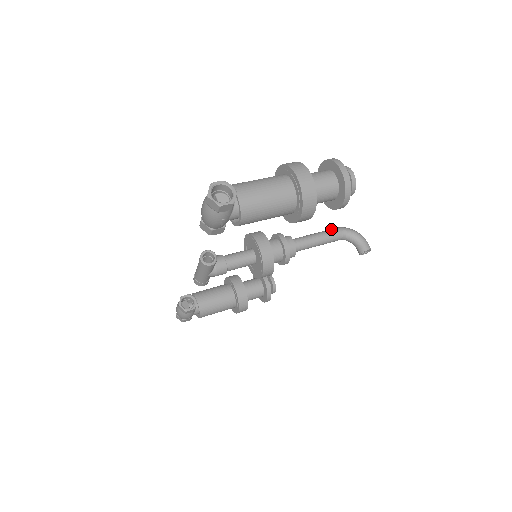
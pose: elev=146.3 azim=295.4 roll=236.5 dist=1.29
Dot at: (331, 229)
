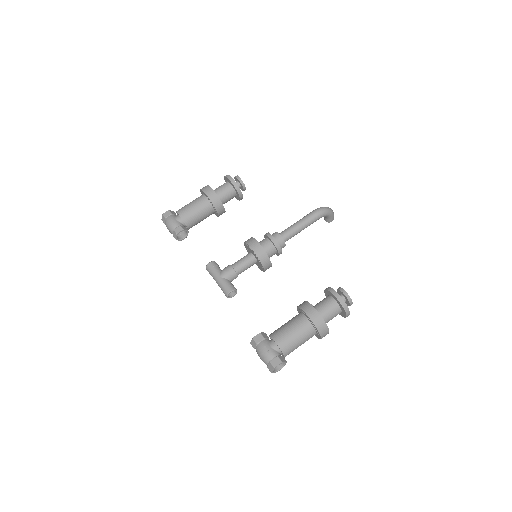
Dot at: (313, 218)
